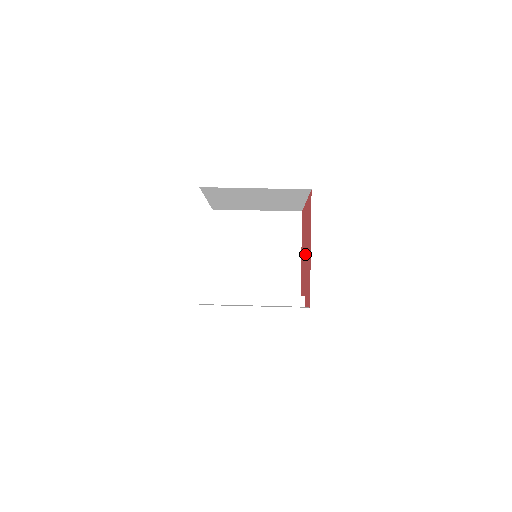
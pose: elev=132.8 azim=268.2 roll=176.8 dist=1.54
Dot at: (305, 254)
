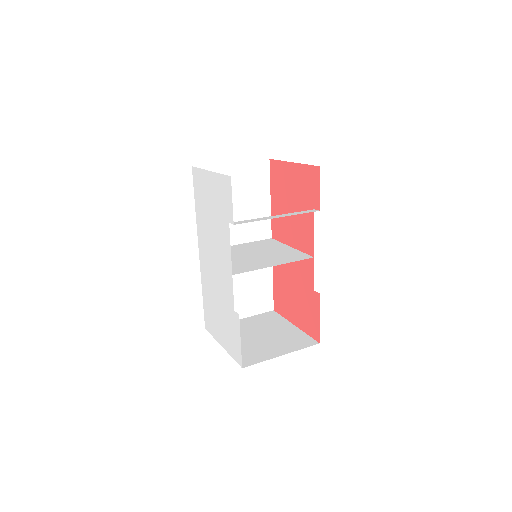
Dot at: (293, 207)
